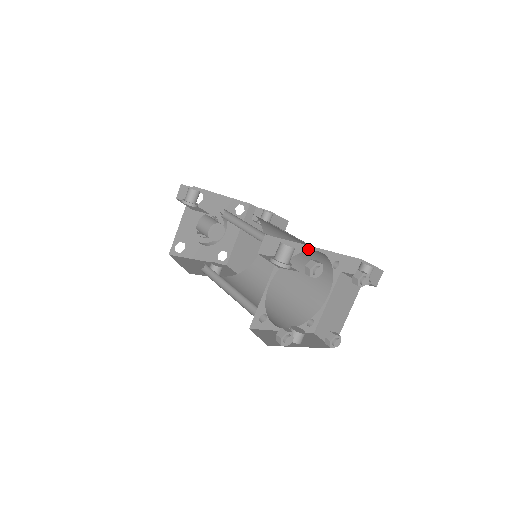
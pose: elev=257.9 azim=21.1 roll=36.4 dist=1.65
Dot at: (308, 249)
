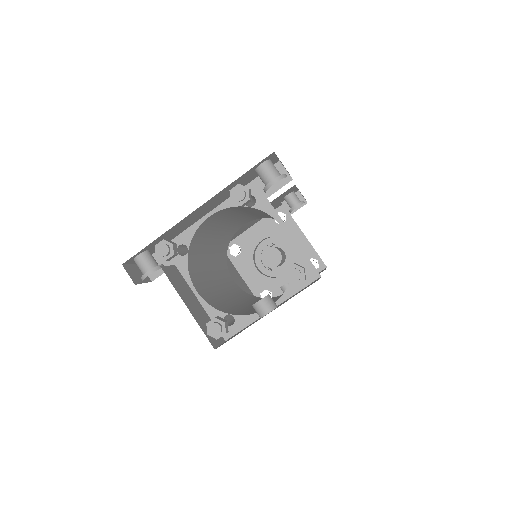
Dot at: (197, 226)
